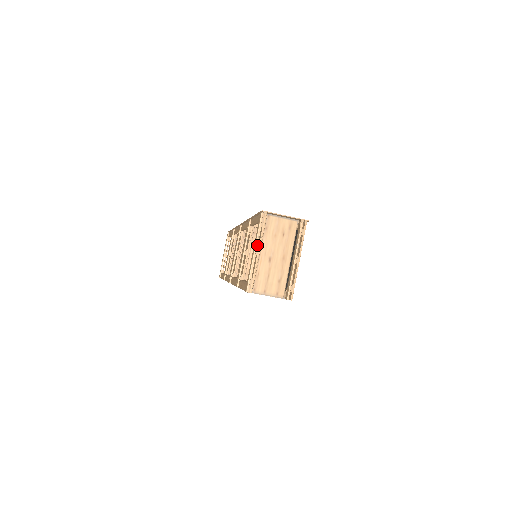
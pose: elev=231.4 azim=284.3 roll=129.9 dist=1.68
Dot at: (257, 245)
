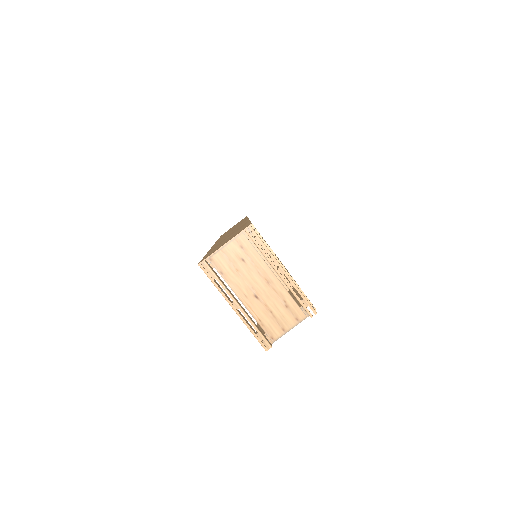
Dot at: occluded
